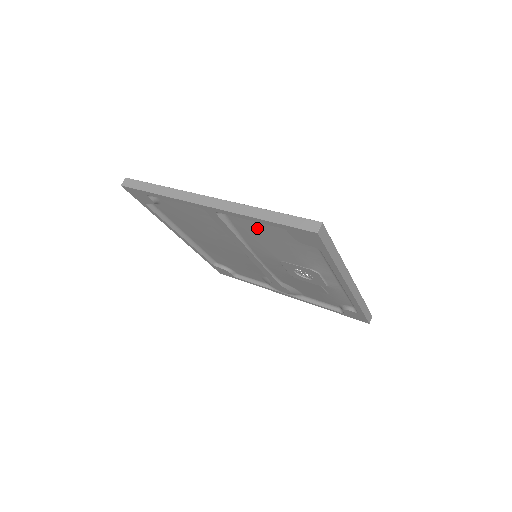
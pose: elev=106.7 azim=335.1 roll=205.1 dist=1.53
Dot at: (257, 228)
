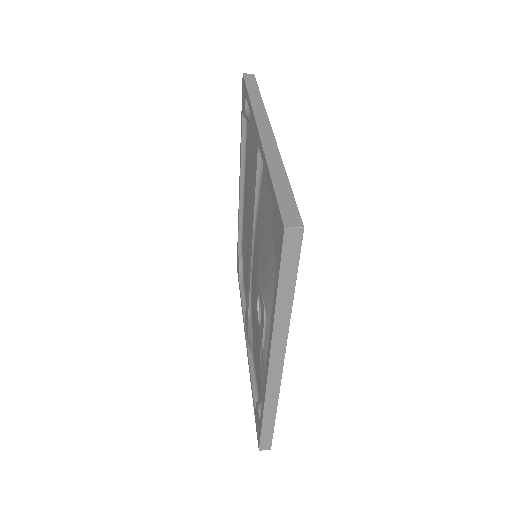
Dot at: (268, 199)
